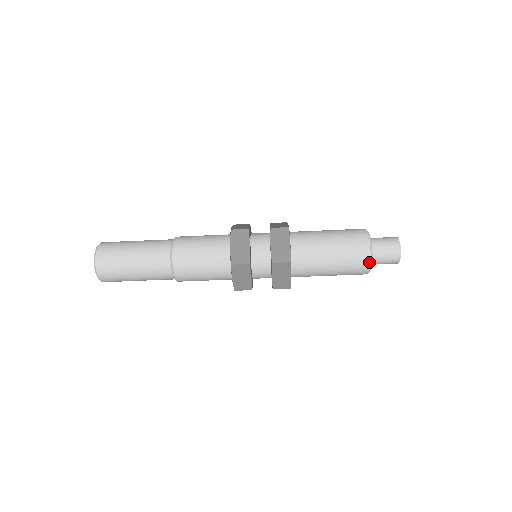
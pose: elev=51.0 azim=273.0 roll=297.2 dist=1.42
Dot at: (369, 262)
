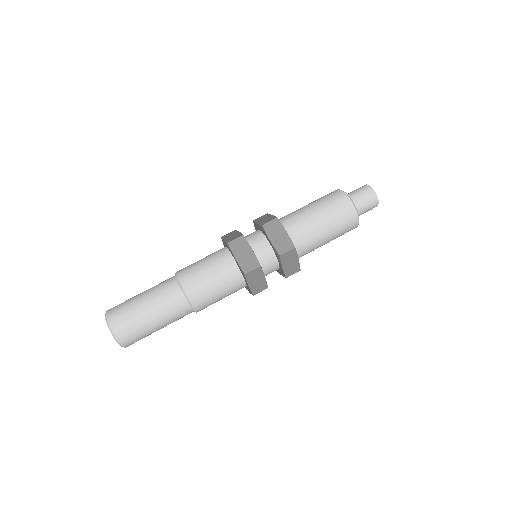
Dot at: (357, 217)
